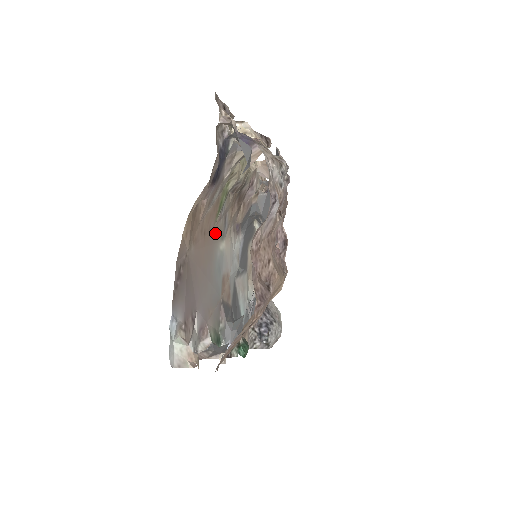
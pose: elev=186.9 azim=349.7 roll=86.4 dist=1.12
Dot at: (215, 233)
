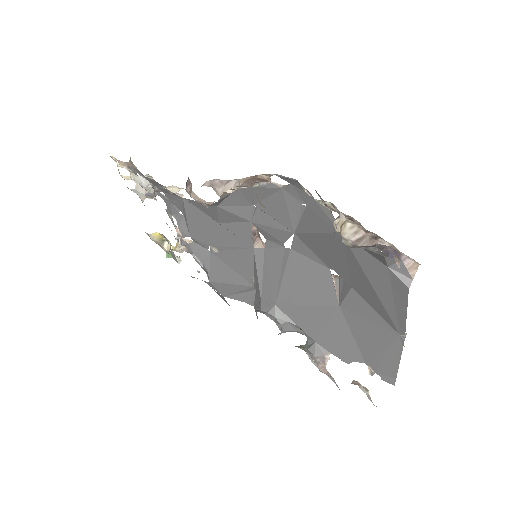
Dot at: occluded
